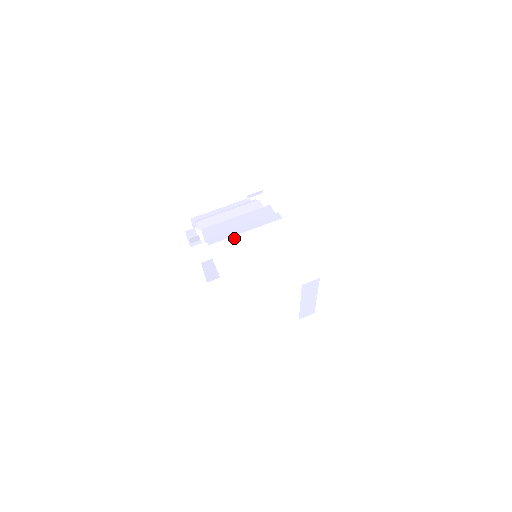
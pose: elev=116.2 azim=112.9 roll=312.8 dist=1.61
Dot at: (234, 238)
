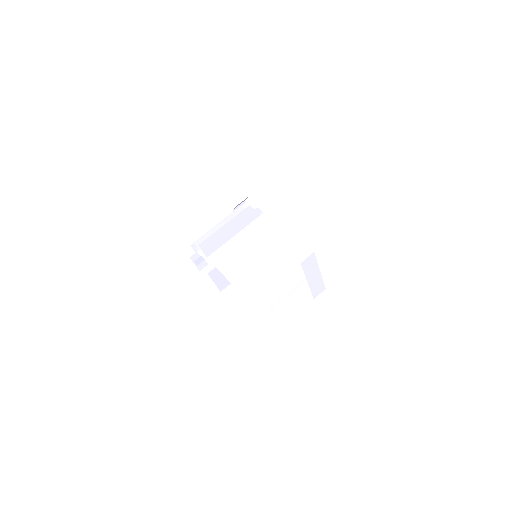
Dot at: (232, 247)
